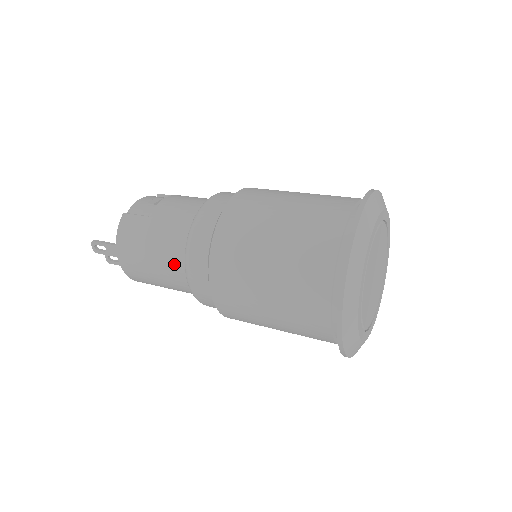
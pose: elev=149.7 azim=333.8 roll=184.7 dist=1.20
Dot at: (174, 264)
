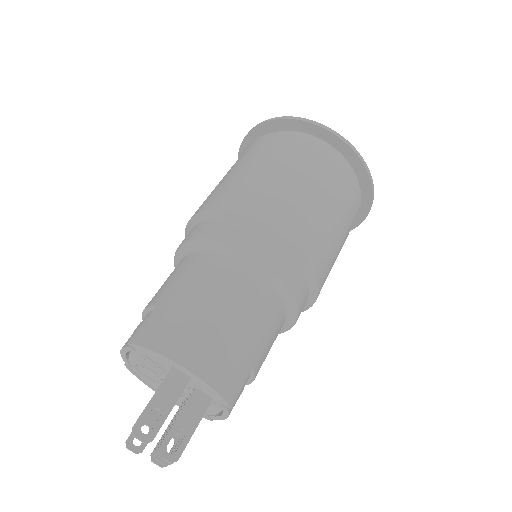
Dot at: (231, 280)
